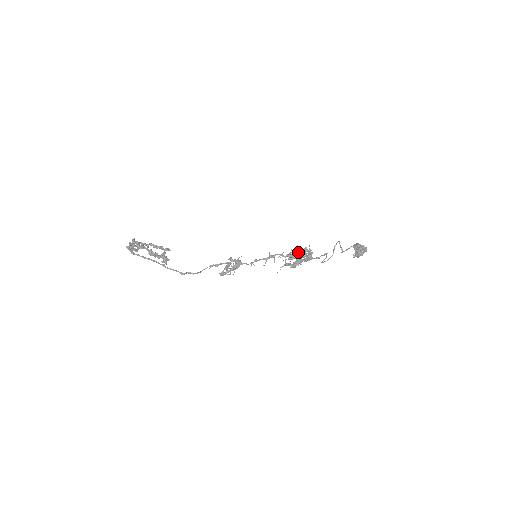
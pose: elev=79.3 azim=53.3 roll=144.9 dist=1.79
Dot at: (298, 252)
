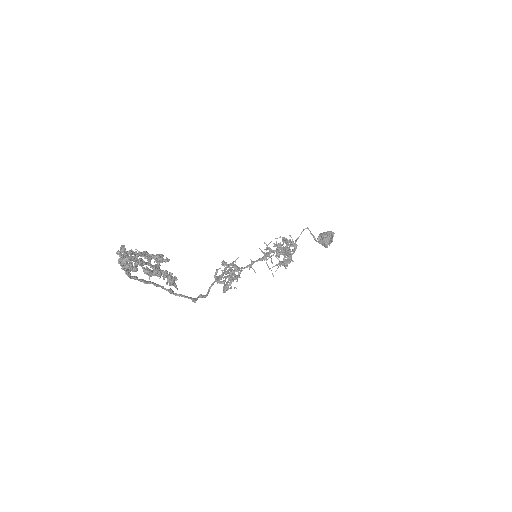
Dot at: occluded
